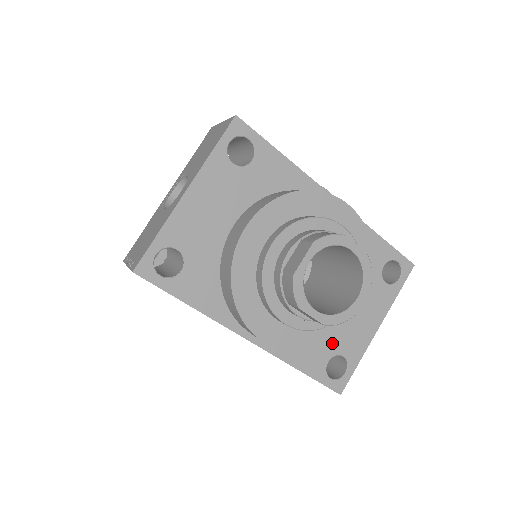
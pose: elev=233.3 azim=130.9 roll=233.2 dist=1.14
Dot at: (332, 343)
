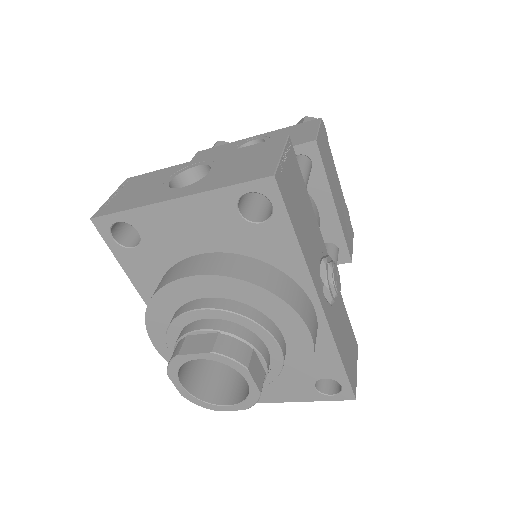
Dot at: occluded
